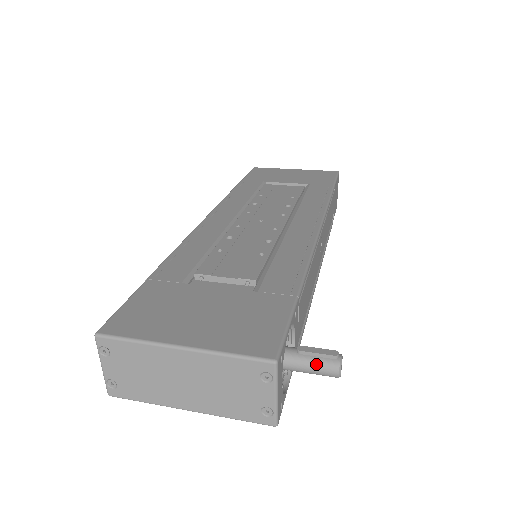
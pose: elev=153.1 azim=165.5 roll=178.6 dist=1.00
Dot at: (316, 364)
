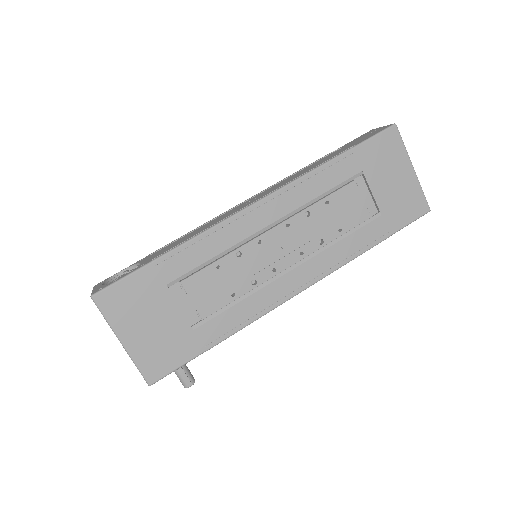
Dot at: (179, 378)
